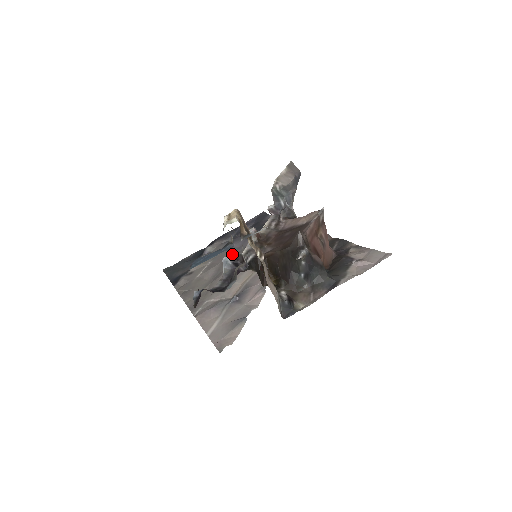
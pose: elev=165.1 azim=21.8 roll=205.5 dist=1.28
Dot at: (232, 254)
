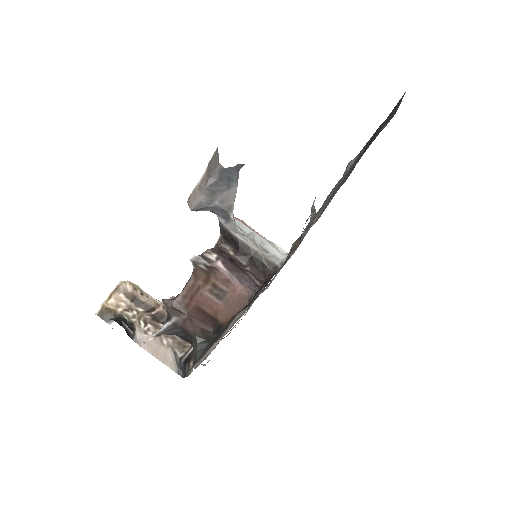
Dot at: occluded
